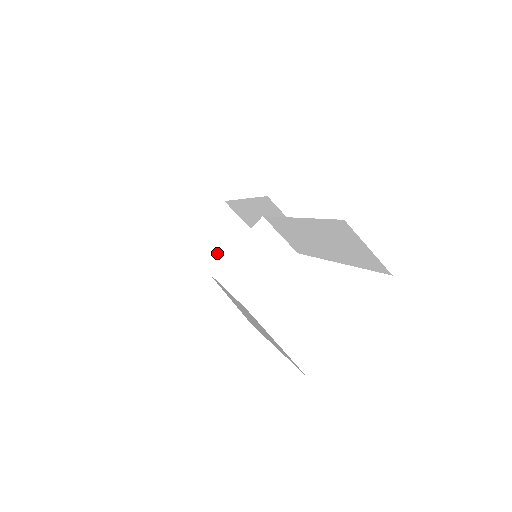
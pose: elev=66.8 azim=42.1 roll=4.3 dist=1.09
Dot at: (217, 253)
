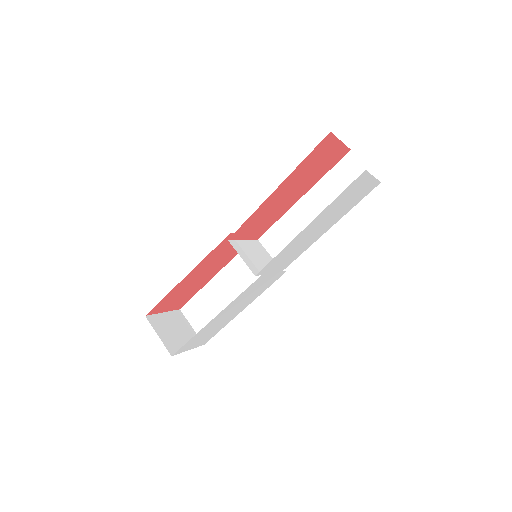
Dot at: (173, 339)
